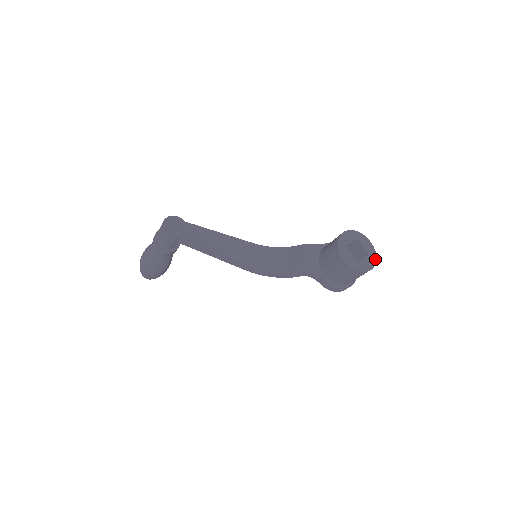
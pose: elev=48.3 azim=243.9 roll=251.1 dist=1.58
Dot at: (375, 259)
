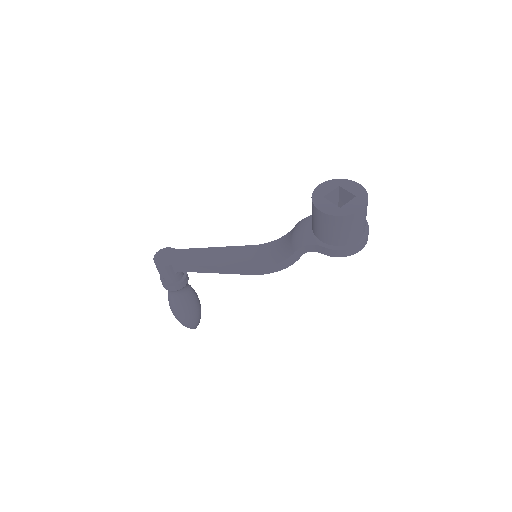
Dot at: (366, 197)
